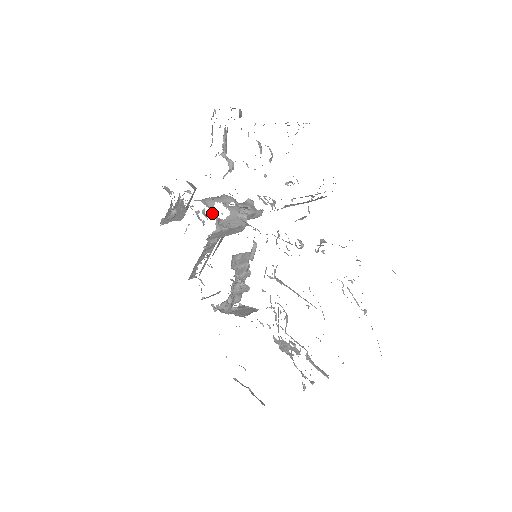
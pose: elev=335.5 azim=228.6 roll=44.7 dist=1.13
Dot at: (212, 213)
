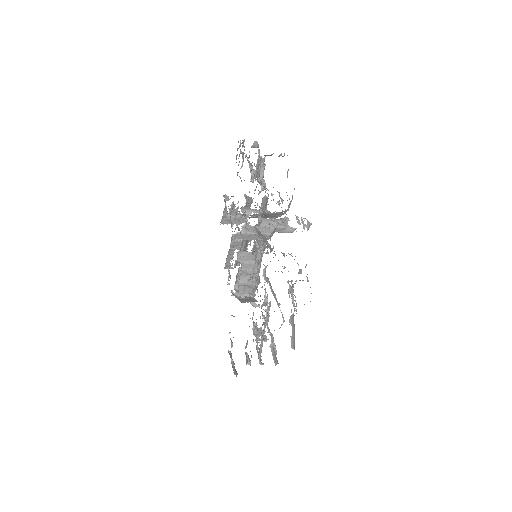
Dot at: (247, 220)
